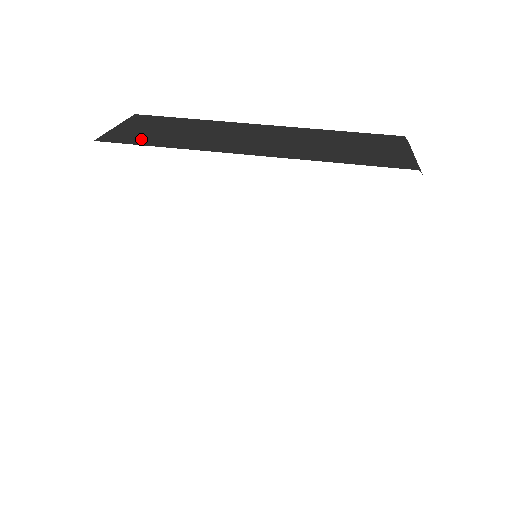
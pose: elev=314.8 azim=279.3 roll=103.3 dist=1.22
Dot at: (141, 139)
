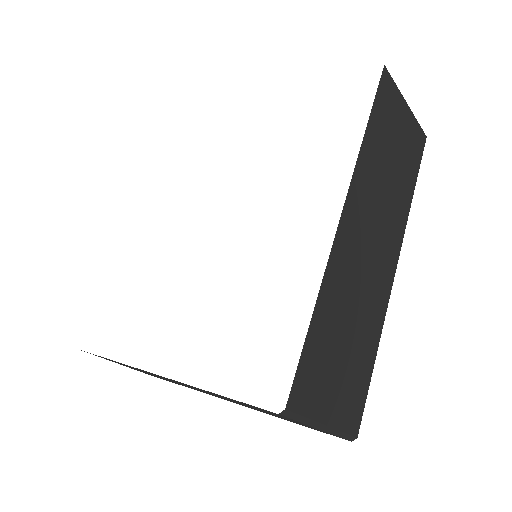
Dot at: occluded
